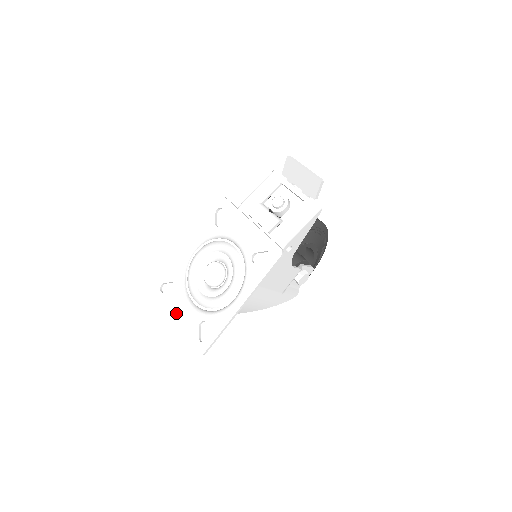
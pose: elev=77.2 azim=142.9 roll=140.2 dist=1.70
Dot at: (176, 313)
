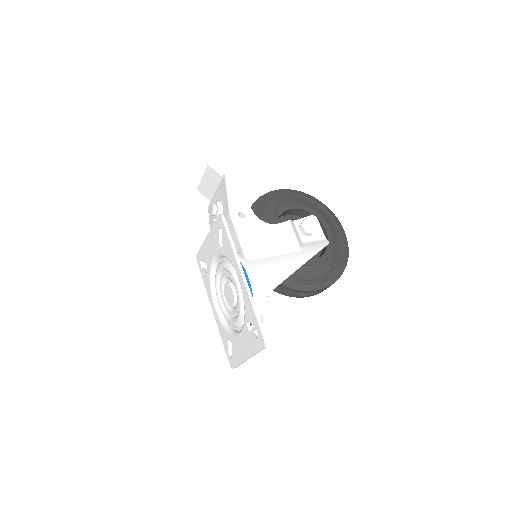
Dot at: (242, 352)
